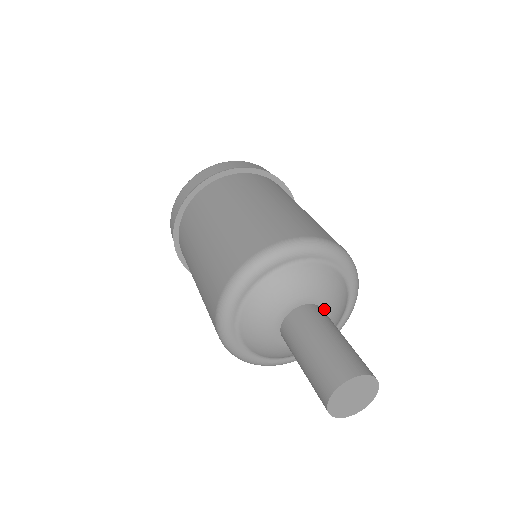
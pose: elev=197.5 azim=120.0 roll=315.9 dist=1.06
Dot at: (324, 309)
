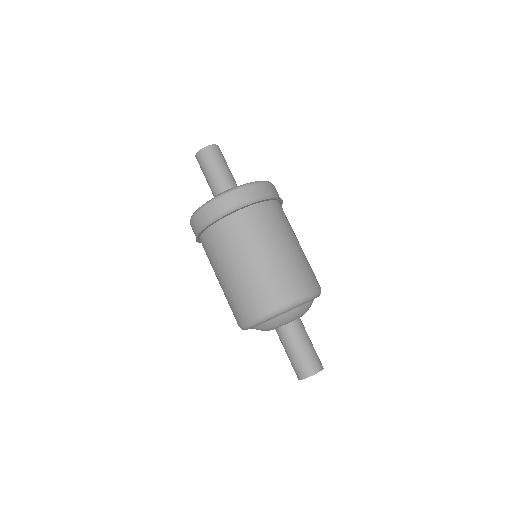
Dot at: (299, 318)
